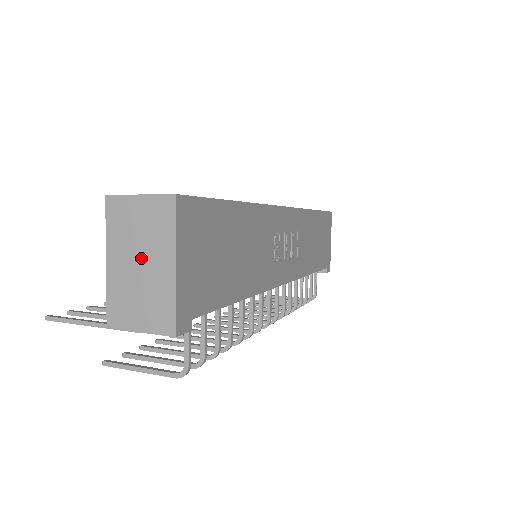
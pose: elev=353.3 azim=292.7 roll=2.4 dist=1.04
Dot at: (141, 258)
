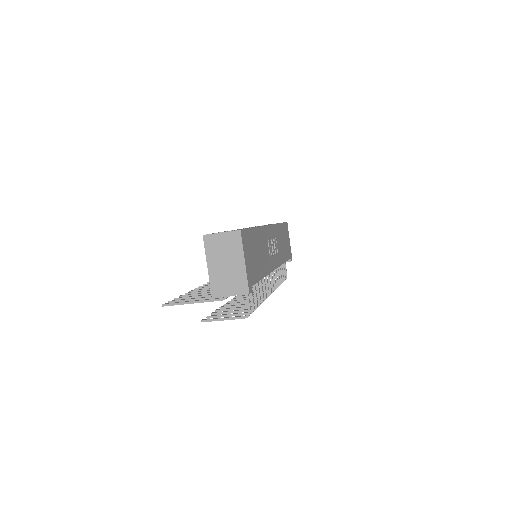
Dot at: (226, 261)
